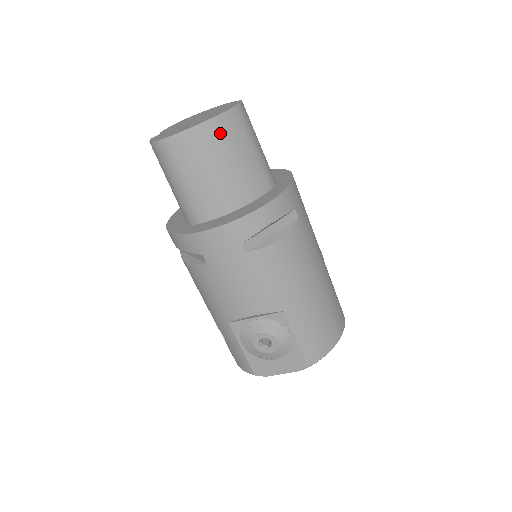
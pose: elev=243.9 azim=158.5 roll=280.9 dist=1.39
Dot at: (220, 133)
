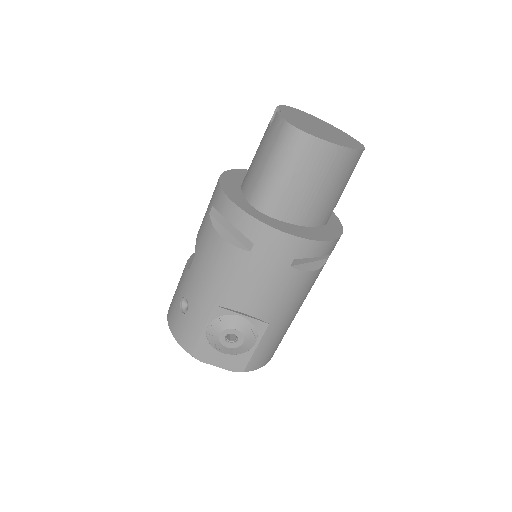
Dot at: (344, 163)
